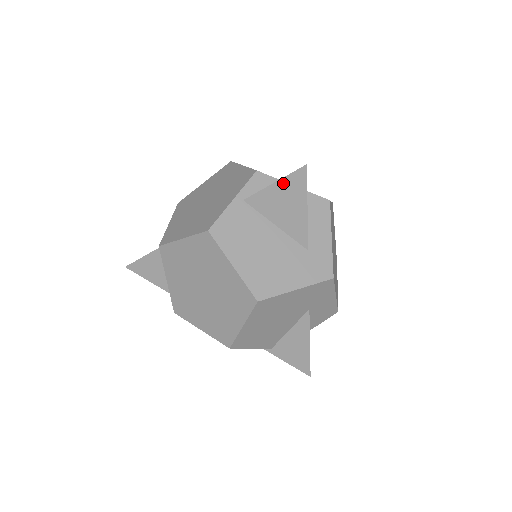
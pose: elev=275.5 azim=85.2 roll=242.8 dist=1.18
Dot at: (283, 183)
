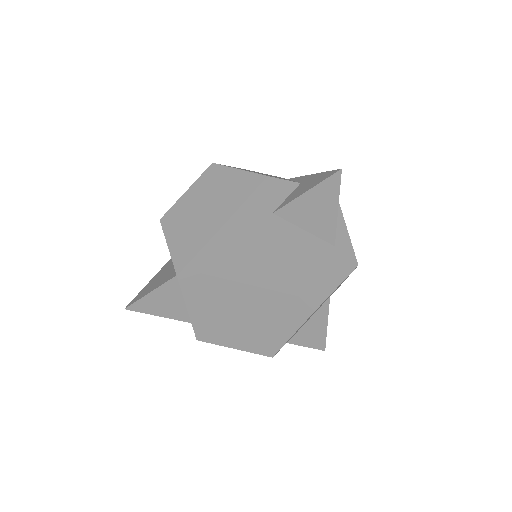
Dot at: (316, 190)
